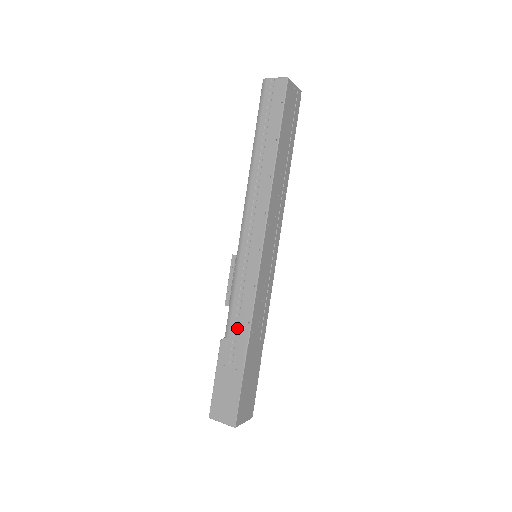
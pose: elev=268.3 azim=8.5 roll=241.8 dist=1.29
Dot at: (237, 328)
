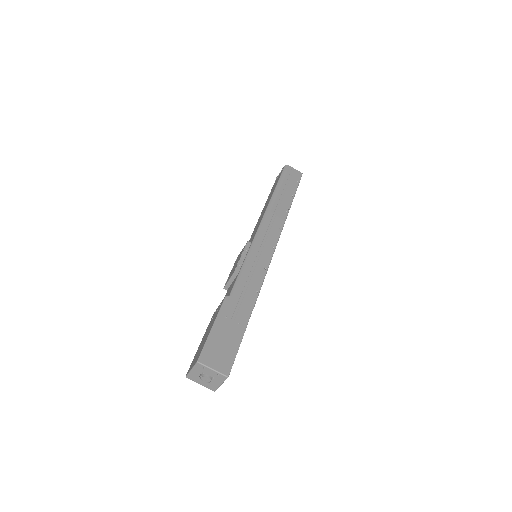
Dot at: (245, 292)
